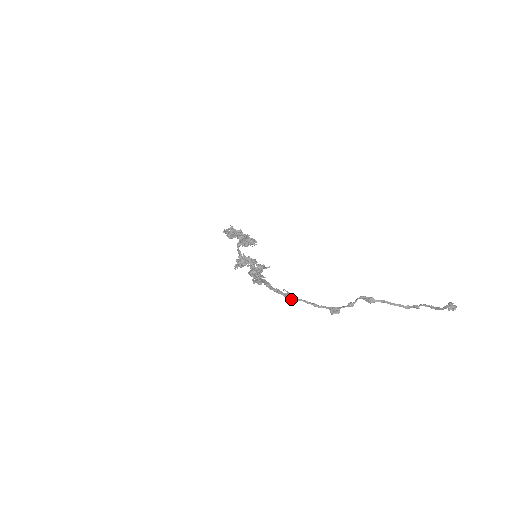
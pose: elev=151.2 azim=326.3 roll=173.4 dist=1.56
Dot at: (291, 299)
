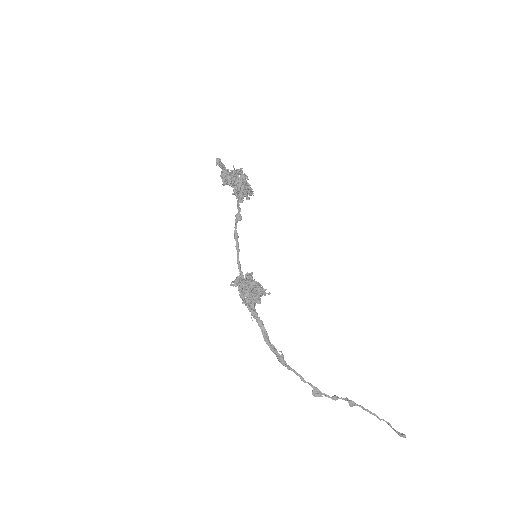
Dot at: (283, 365)
